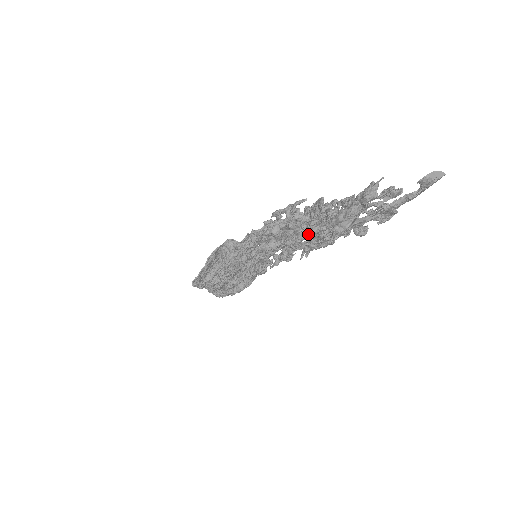
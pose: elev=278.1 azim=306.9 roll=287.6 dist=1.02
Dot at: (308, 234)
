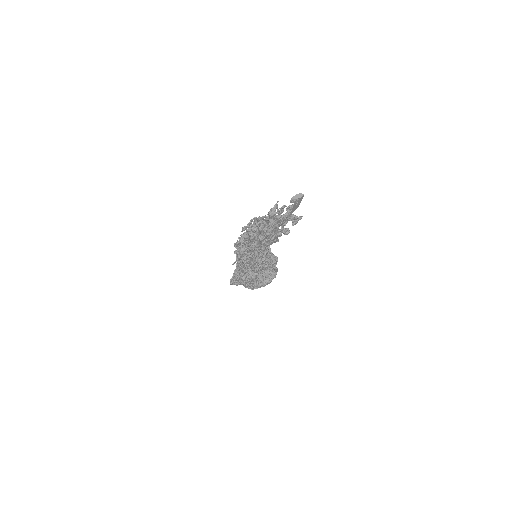
Dot at: (250, 240)
